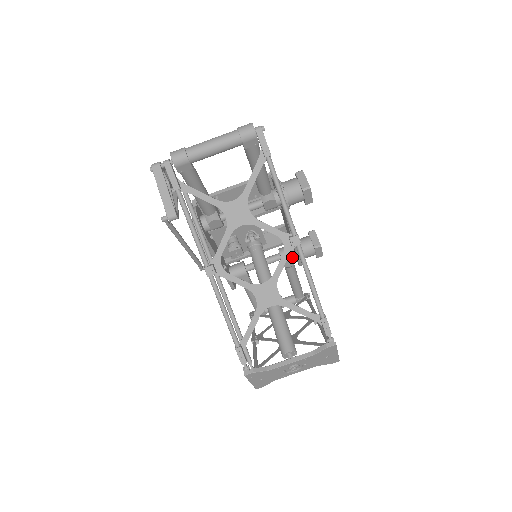
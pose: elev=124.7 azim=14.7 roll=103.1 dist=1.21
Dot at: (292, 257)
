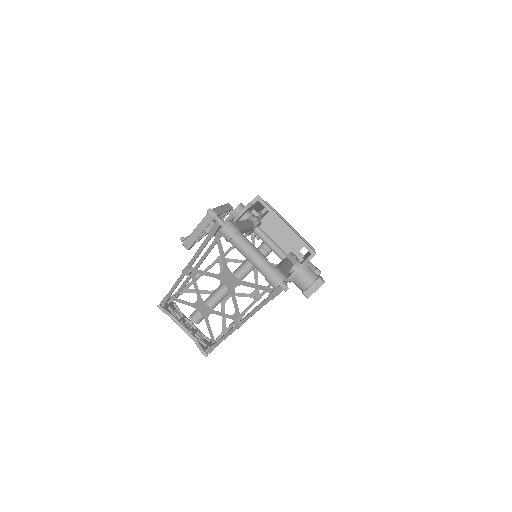
Dot at: occluded
